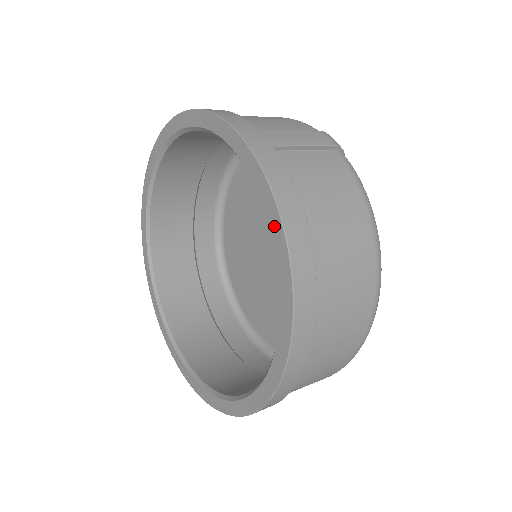
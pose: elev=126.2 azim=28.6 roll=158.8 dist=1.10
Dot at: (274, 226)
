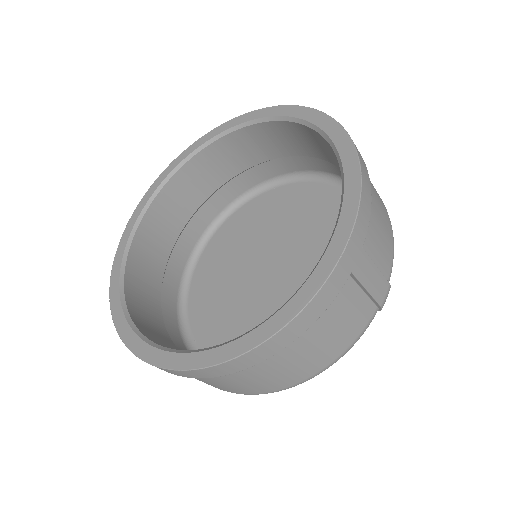
Dot at: (278, 318)
